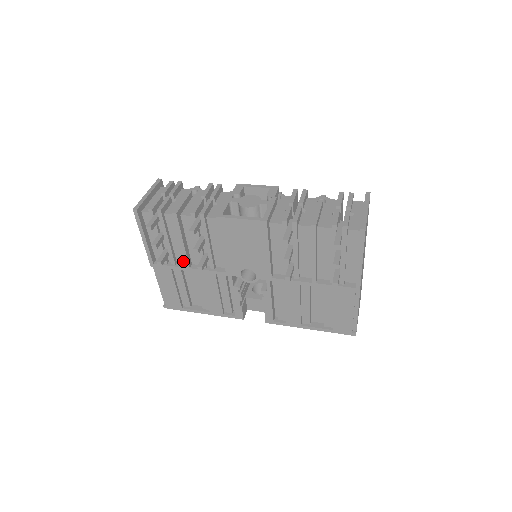
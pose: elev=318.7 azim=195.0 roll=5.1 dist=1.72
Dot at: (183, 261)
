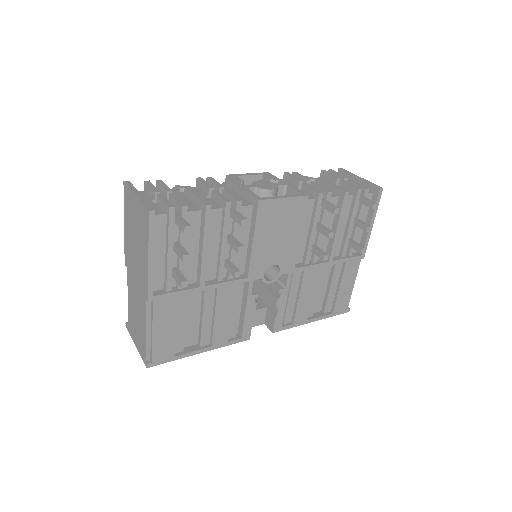
Dot at: (190, 281)
